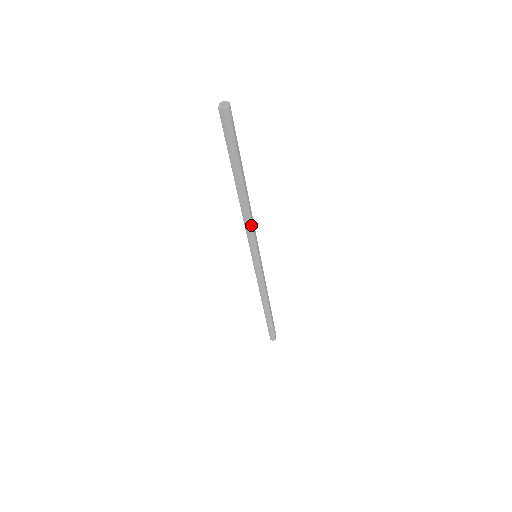
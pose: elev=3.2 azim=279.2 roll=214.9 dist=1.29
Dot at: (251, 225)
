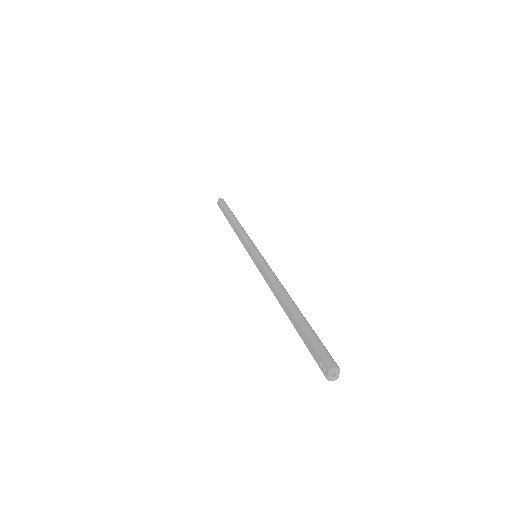
Dot at: occluded
